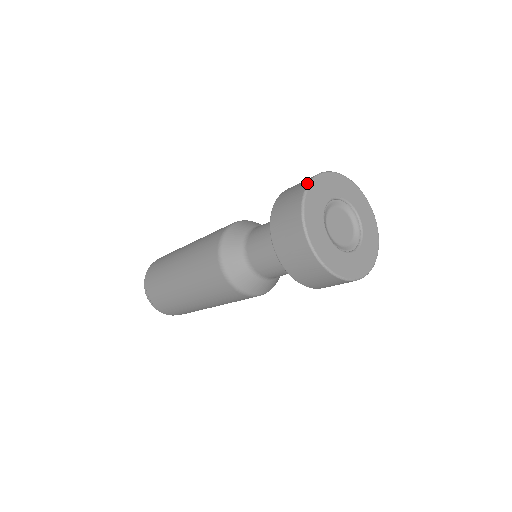
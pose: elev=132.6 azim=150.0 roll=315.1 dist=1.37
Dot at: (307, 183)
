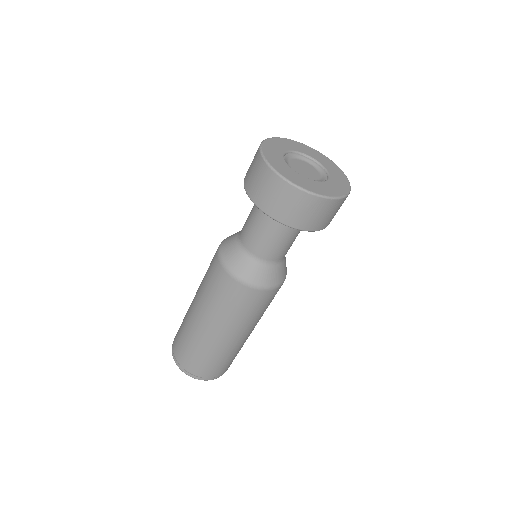
Dot at: occluded
